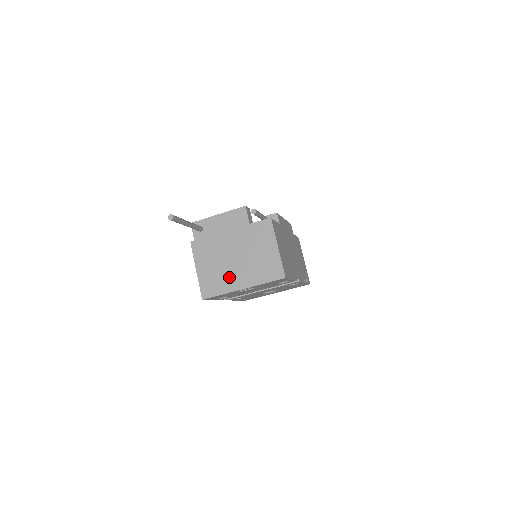
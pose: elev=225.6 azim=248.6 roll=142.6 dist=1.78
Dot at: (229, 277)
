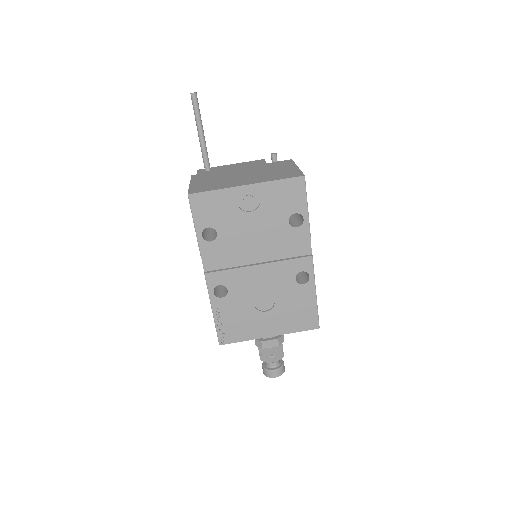
Dot at: (231, 182)
